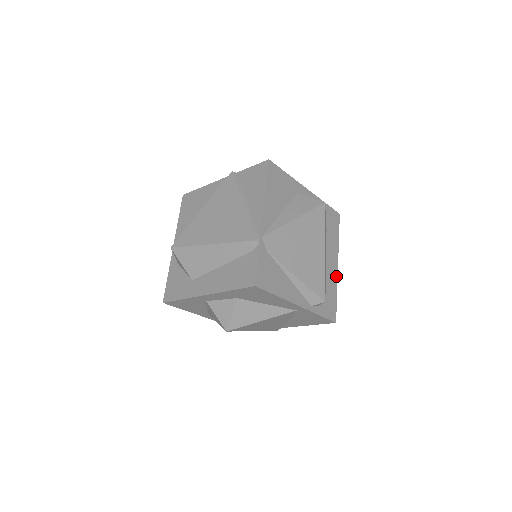
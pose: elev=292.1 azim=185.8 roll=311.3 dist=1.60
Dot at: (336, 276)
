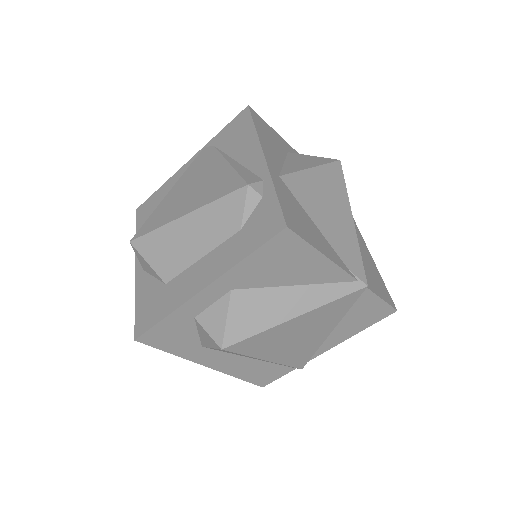
Dot at: occluded
